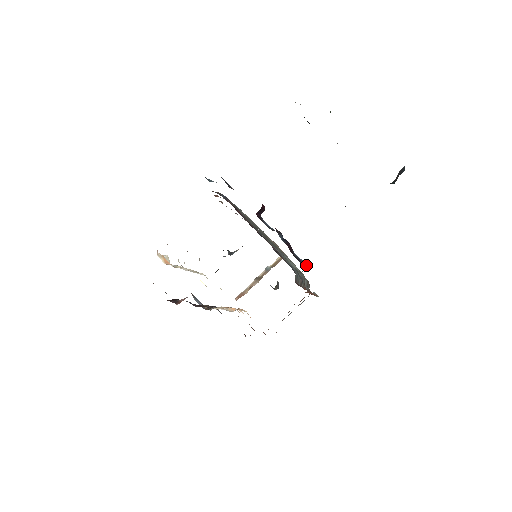
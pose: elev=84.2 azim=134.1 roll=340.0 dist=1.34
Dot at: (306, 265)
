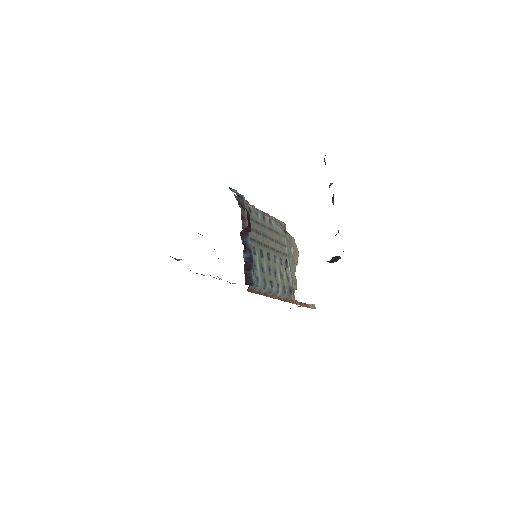
Dot at: (253, 283)
